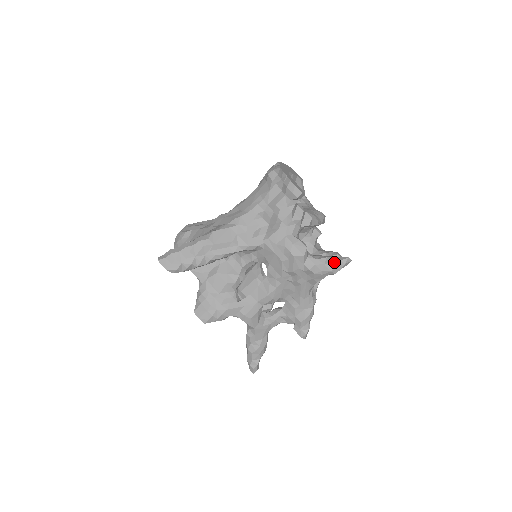
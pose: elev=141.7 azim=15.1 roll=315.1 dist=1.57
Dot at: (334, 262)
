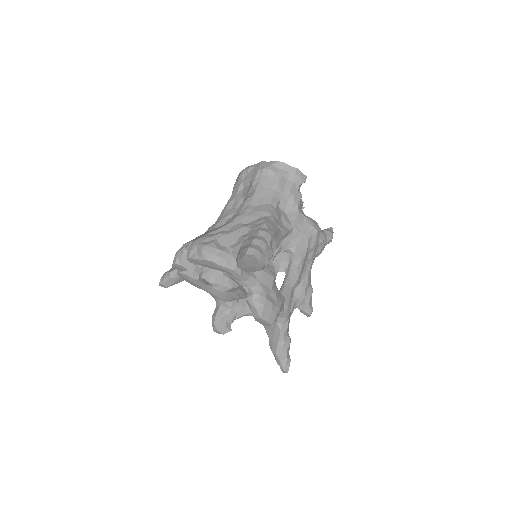
Dot at: (330, 231)
